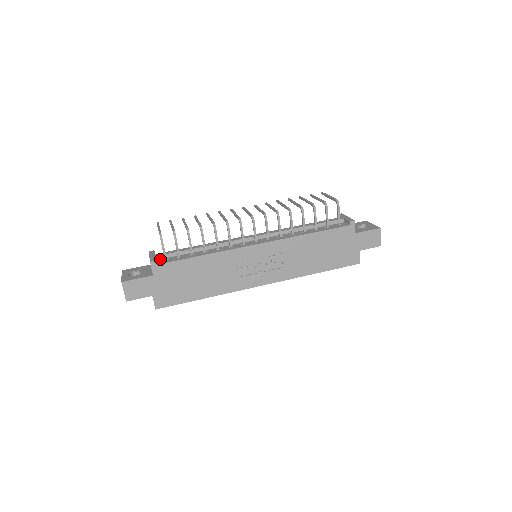
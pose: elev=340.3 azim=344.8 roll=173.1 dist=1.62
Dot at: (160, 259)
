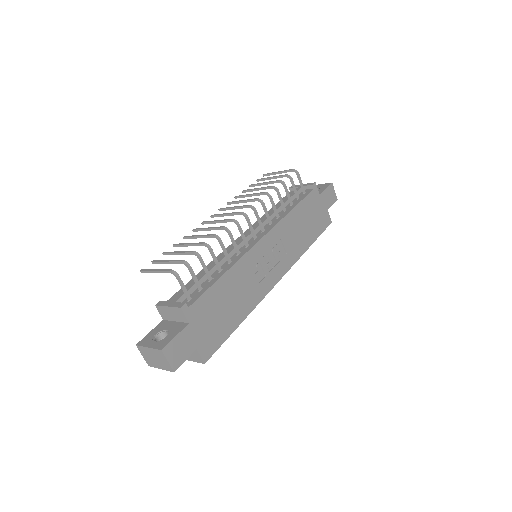
Dot at: occluded
